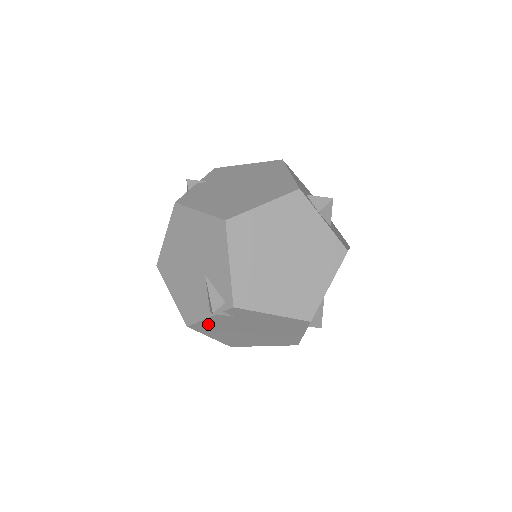
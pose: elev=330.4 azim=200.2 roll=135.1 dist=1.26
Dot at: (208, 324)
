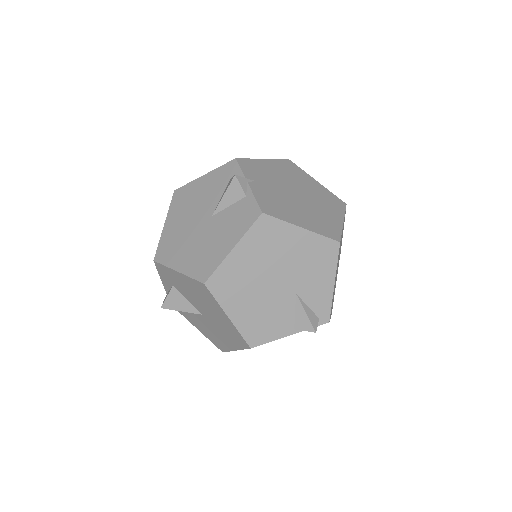
Dot at: occluded
